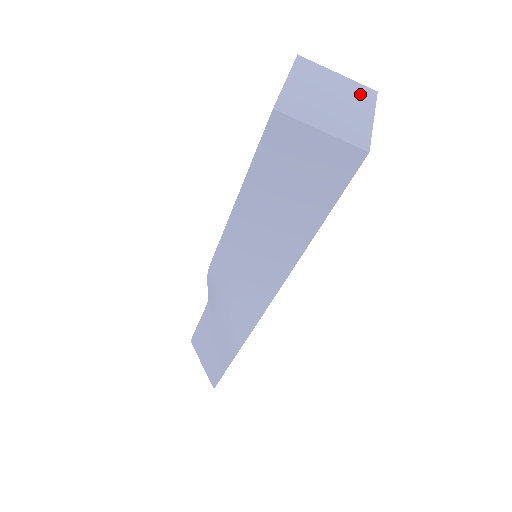
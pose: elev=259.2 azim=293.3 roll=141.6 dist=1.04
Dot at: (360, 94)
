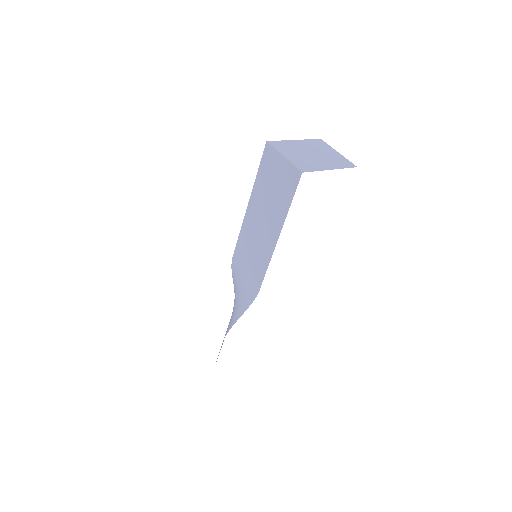
Dot at: (340, 162)
